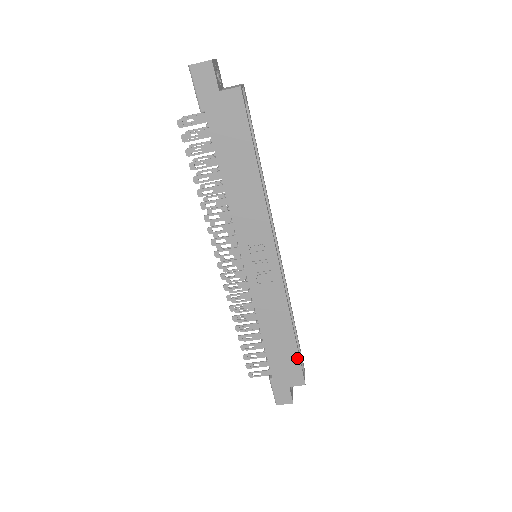
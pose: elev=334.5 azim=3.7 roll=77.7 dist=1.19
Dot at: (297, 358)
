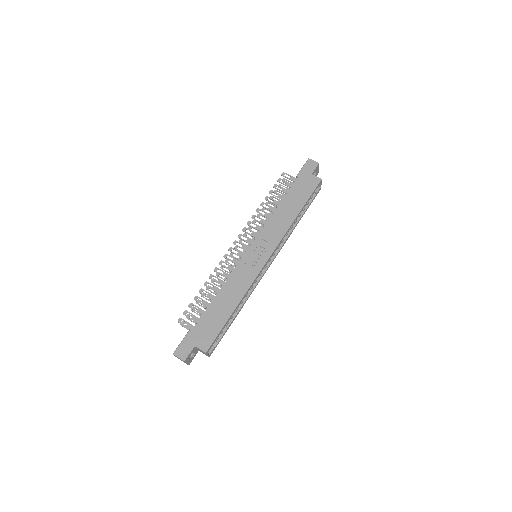
Dot at: (220, 328)
